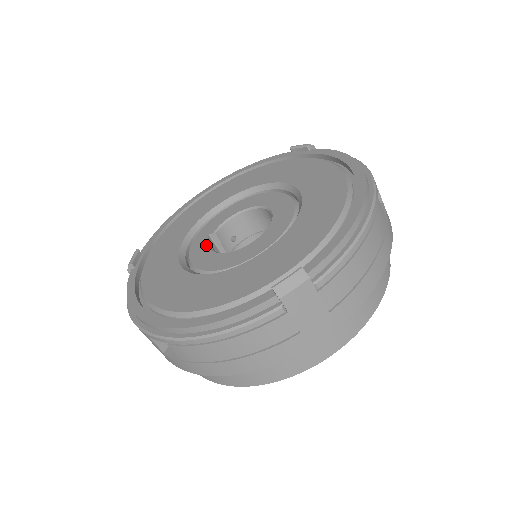
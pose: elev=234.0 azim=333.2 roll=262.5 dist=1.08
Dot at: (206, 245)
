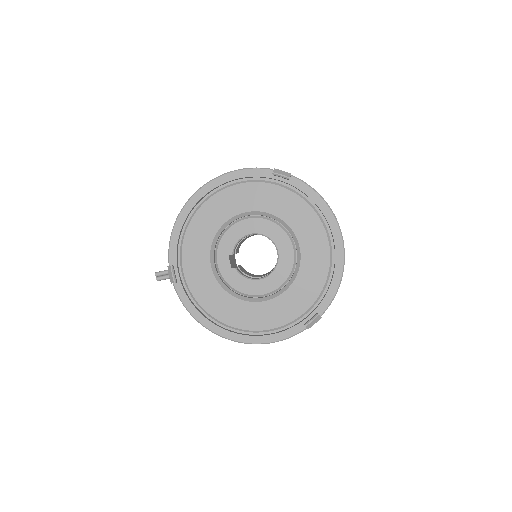
Dot at: (231, 266)
